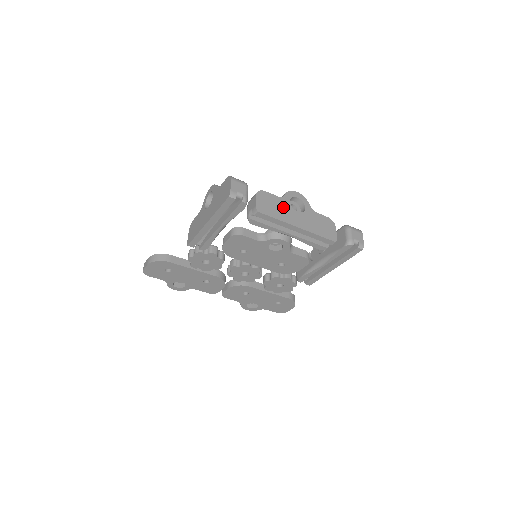
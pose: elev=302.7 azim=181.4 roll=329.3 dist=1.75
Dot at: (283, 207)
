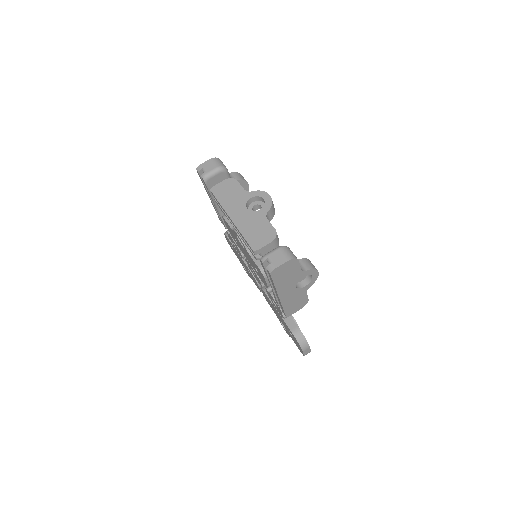
Dot at: (238, 198)
